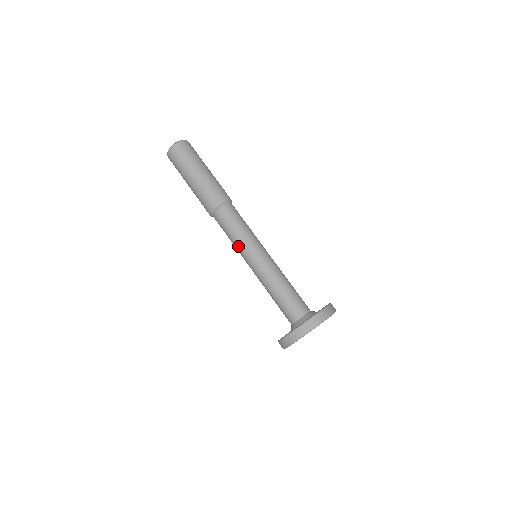
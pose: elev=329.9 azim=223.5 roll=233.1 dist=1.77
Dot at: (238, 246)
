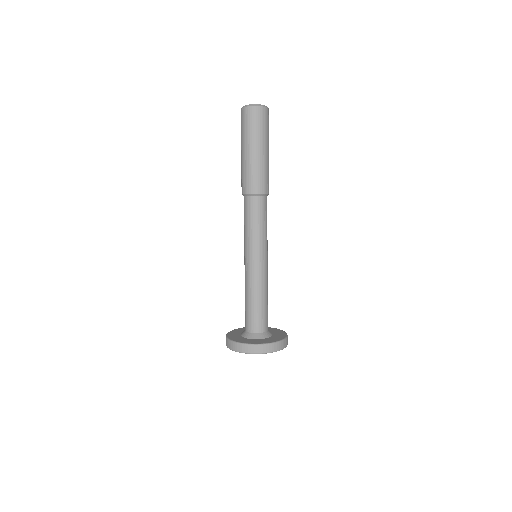
Dot at: (244, 239)
